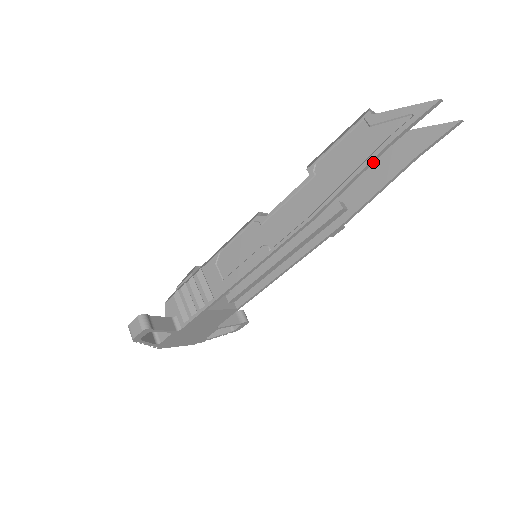
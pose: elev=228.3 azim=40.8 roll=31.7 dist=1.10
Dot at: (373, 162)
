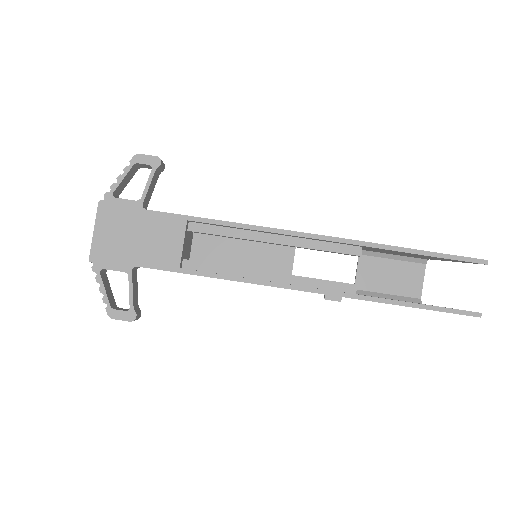
Dot at: (420, 254)
